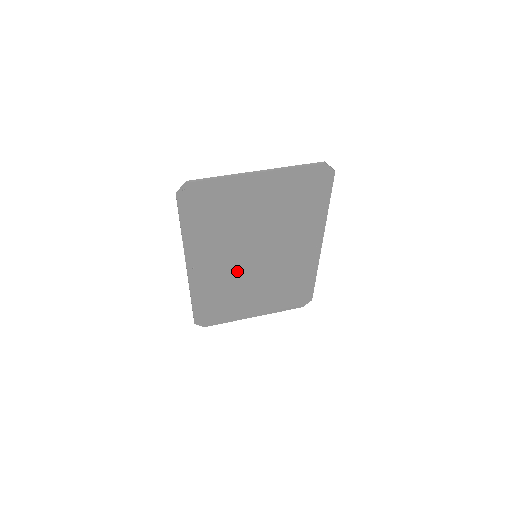
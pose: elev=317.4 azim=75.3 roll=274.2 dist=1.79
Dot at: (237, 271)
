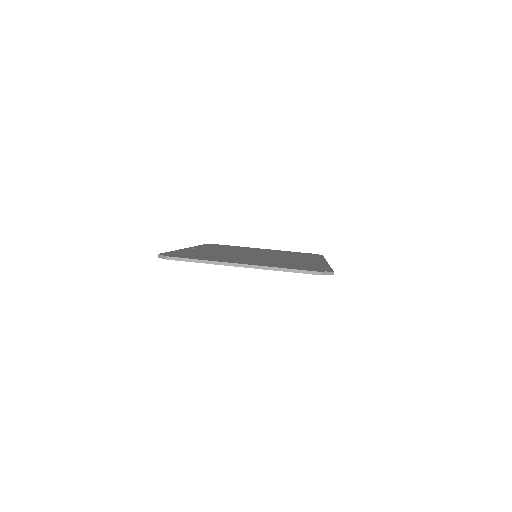
Dot at: occluded
